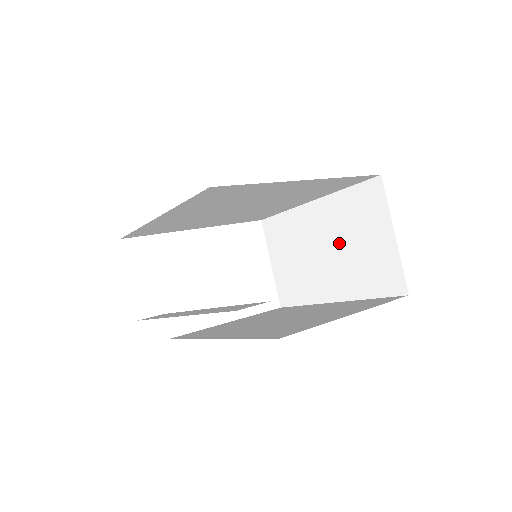
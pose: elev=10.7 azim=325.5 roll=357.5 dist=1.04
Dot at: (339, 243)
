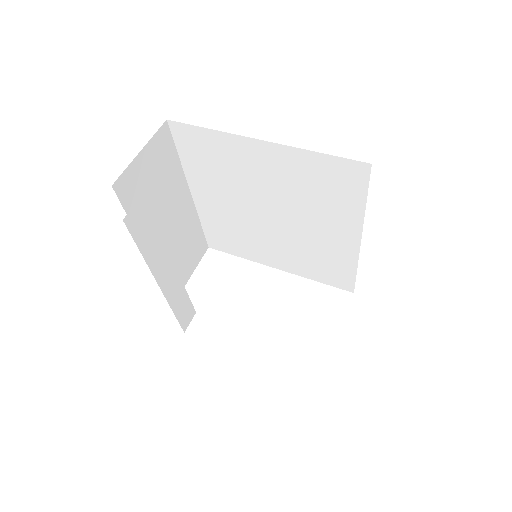
Dot at: occluded
